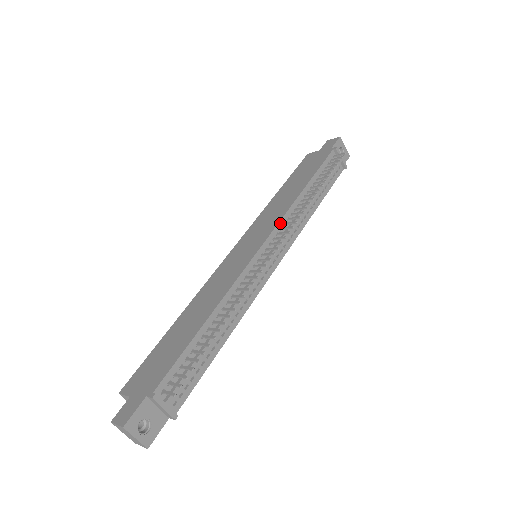
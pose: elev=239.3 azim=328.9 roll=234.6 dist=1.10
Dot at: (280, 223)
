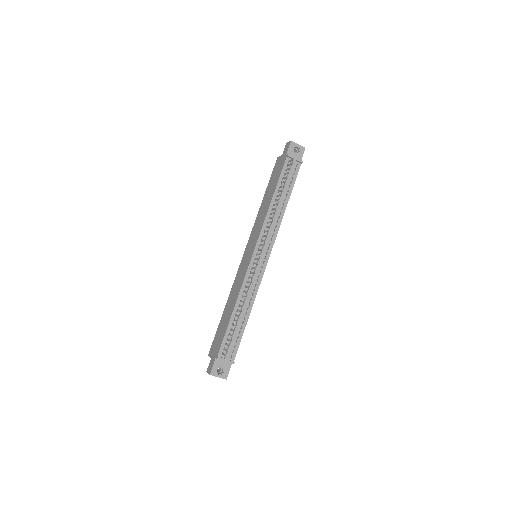
Dot at: (261, 233)
